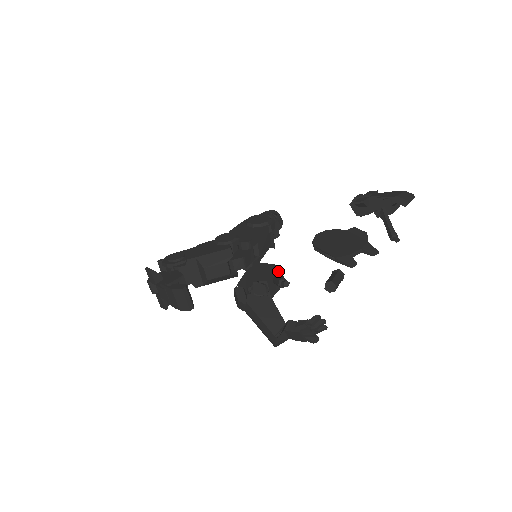
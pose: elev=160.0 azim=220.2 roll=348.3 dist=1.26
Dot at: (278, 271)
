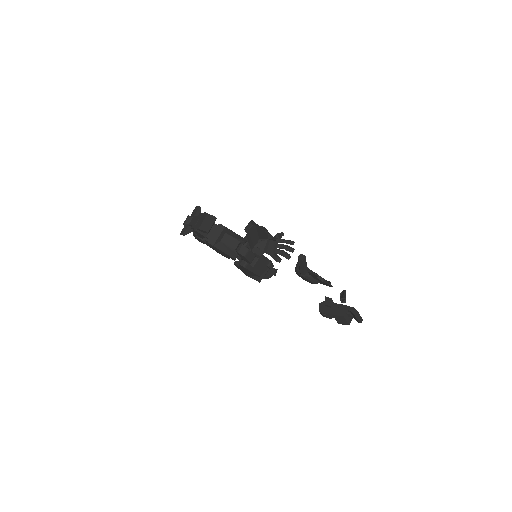
Dot at: occluded
